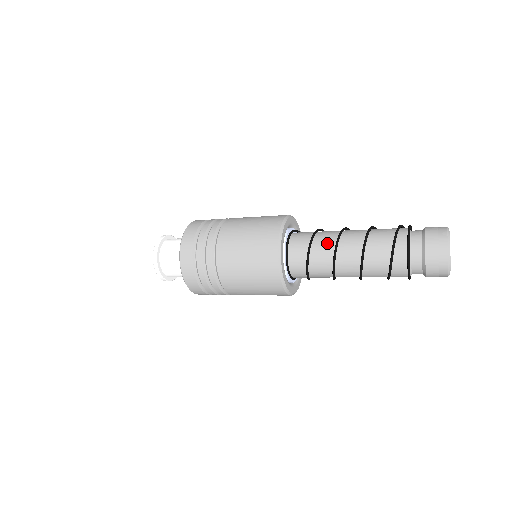
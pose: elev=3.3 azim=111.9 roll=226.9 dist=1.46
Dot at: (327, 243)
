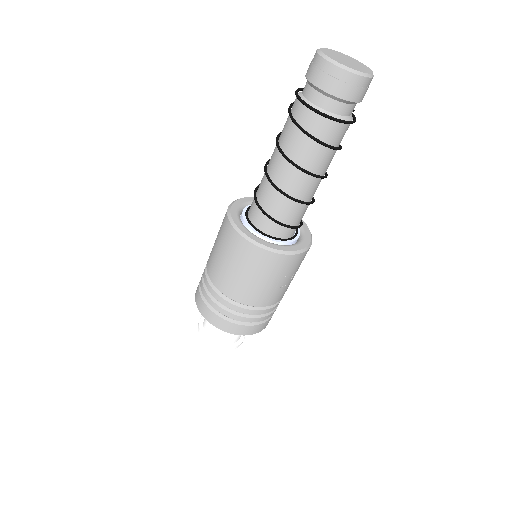
Dot at: occluded
